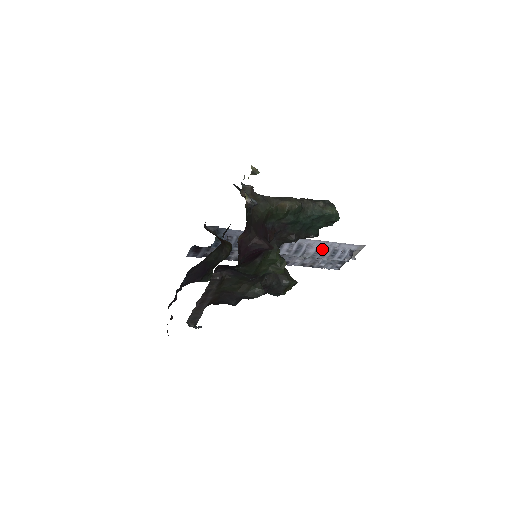
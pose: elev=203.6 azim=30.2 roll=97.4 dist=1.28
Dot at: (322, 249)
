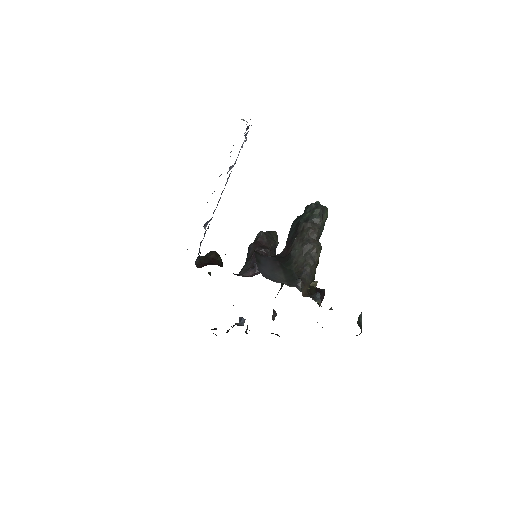
Dot at: (238, 155)
